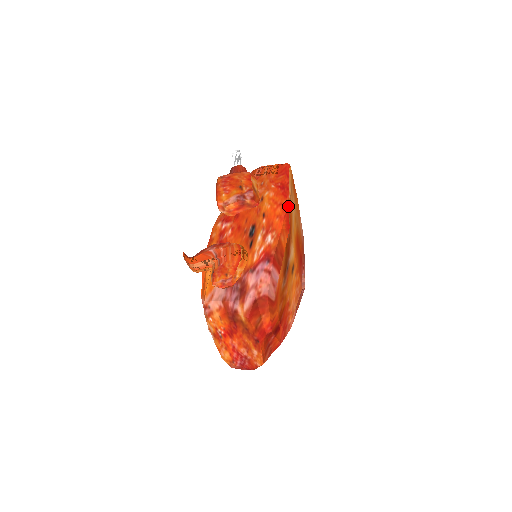
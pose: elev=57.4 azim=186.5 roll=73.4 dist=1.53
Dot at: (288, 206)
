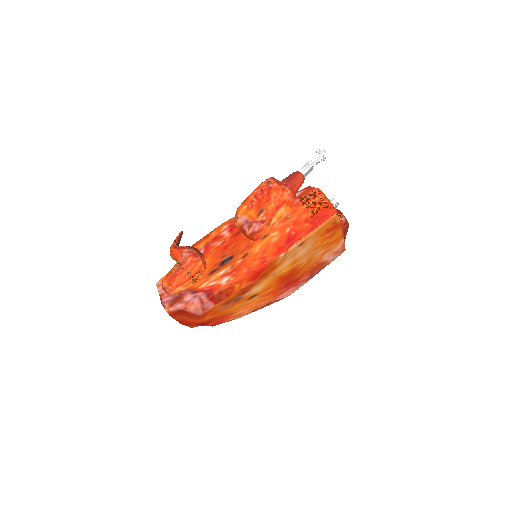
Dot at: (266, 265)
